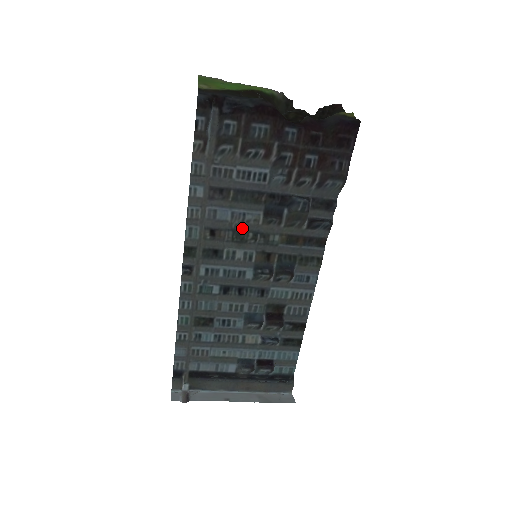
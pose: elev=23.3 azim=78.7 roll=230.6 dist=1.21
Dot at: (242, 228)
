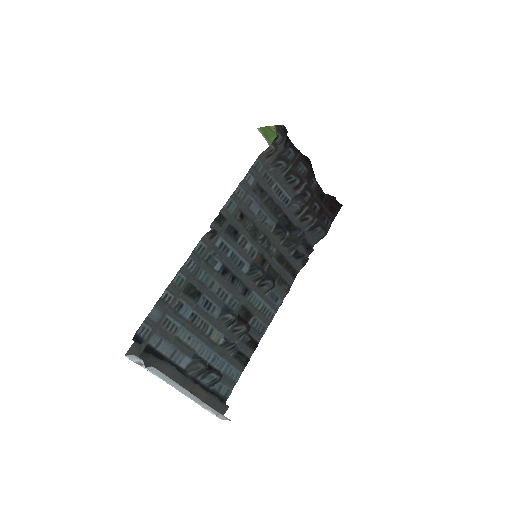
Dot at: (259, 227)
